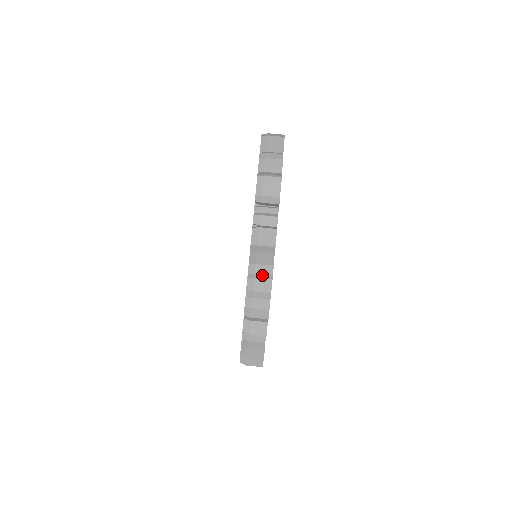
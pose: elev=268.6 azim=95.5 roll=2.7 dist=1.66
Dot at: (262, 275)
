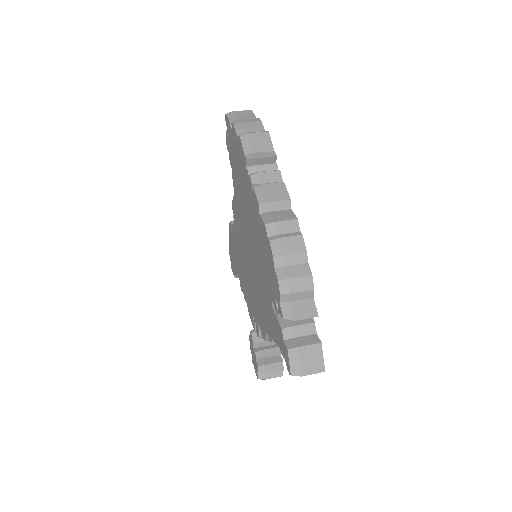
Dot at: (287, 234)
